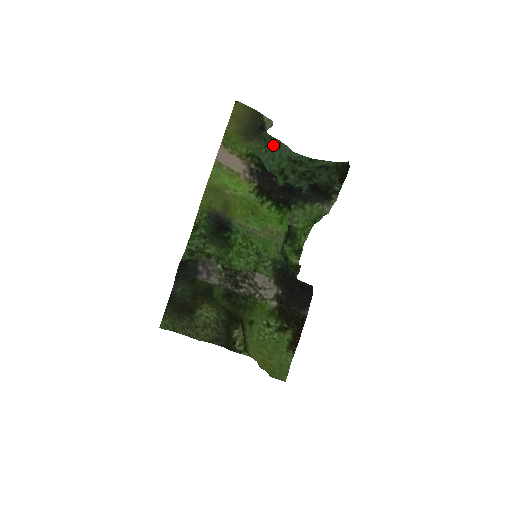
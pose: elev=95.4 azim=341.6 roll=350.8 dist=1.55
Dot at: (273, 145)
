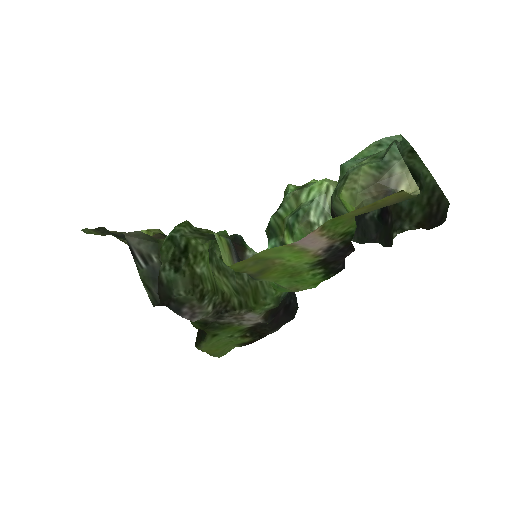
Dot at: occluded
